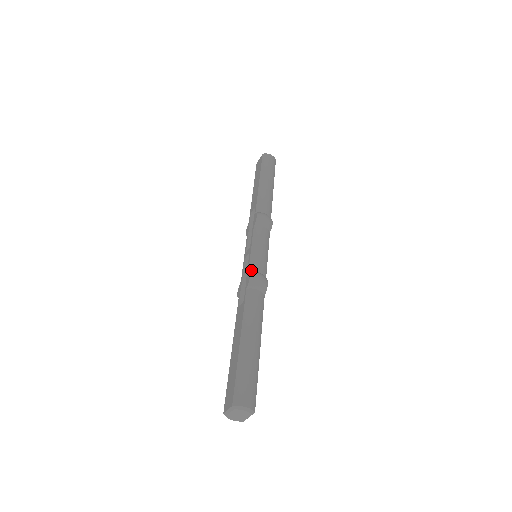
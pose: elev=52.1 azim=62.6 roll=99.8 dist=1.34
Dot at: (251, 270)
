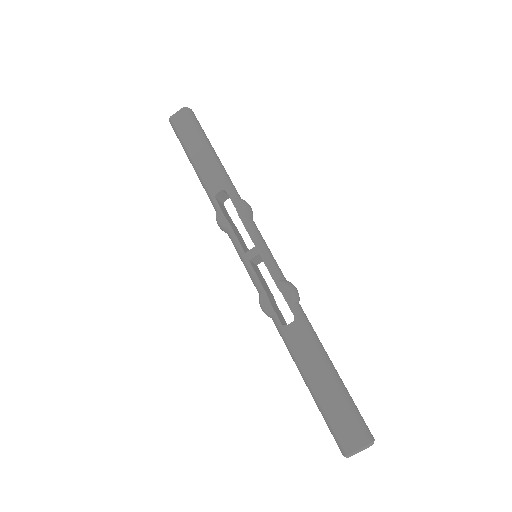
Dot at: (280, 279)
